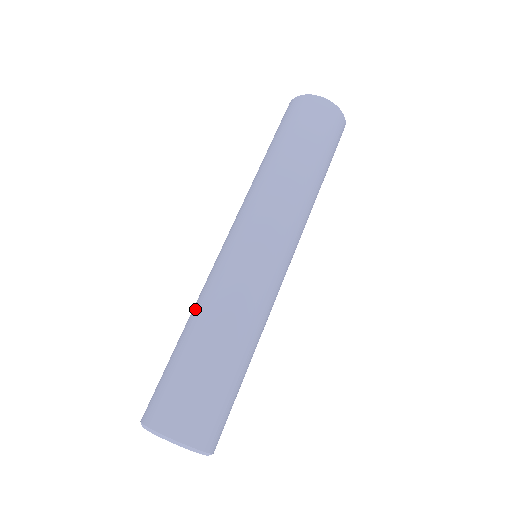
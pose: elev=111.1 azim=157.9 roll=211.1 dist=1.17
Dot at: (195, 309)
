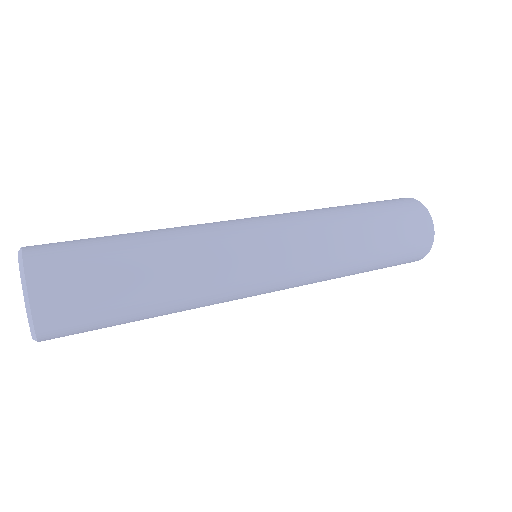
Dot at: occluded
